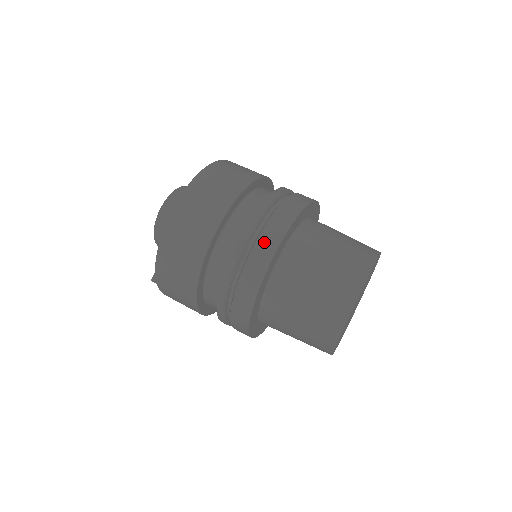
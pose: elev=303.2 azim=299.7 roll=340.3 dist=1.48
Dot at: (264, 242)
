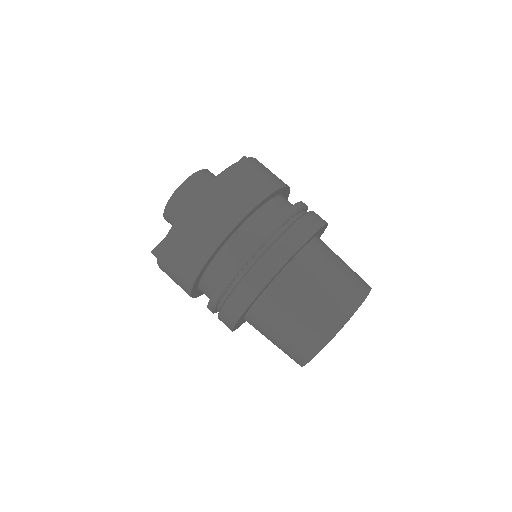
Dot at: (274, 254)
